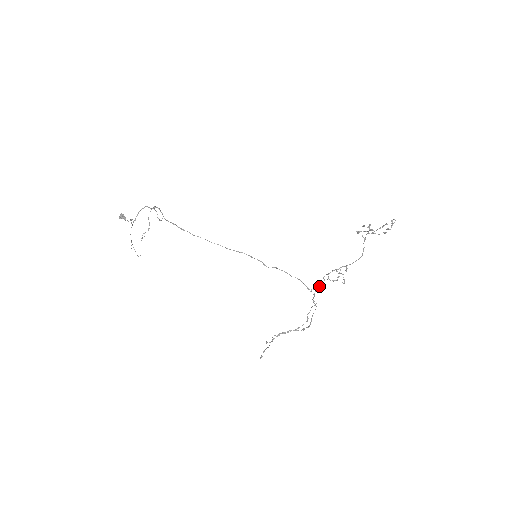
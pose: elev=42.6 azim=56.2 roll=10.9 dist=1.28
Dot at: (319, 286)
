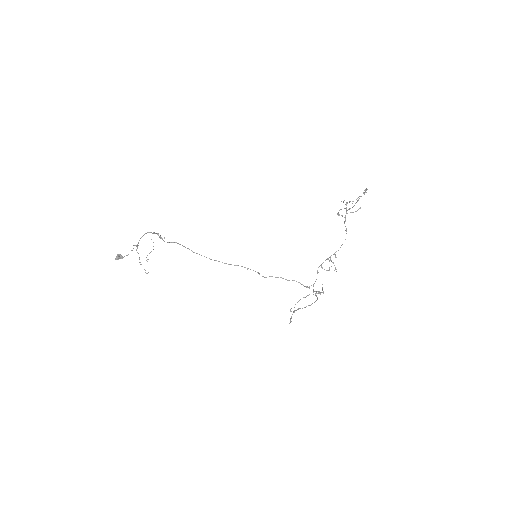
Dot at: occluded
